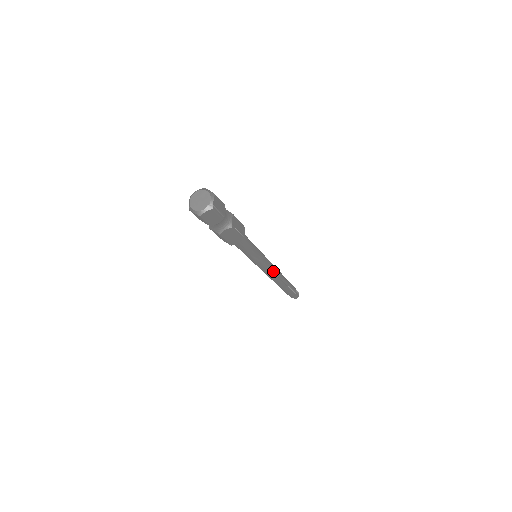
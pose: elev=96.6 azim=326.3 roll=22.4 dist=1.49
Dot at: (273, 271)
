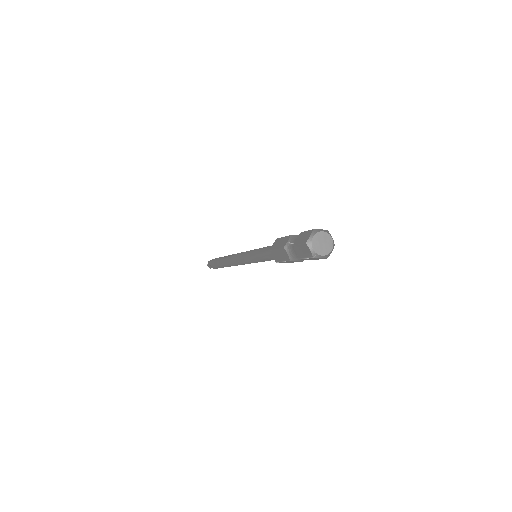
Dot at: occluded
